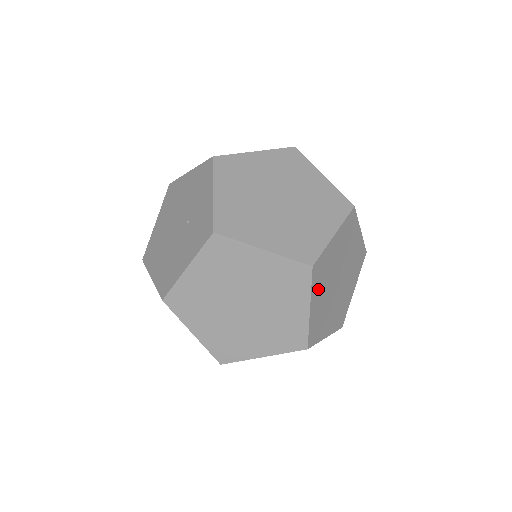
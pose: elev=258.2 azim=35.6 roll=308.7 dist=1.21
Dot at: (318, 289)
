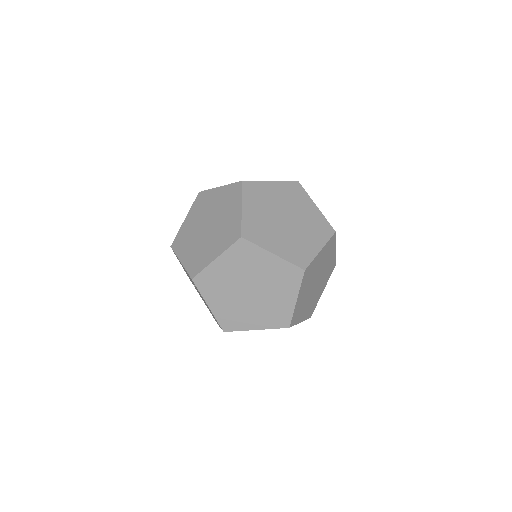
Dot at: (266, 240)
